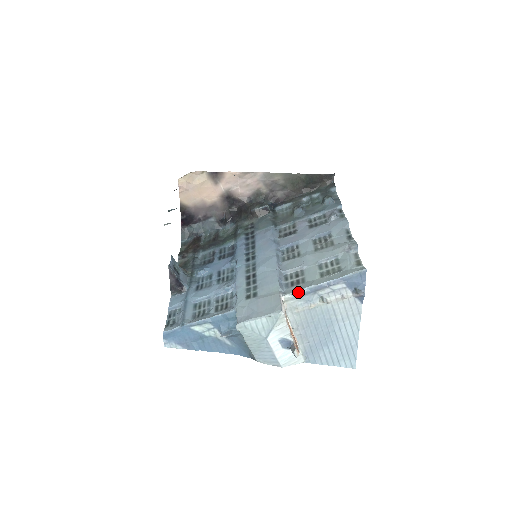
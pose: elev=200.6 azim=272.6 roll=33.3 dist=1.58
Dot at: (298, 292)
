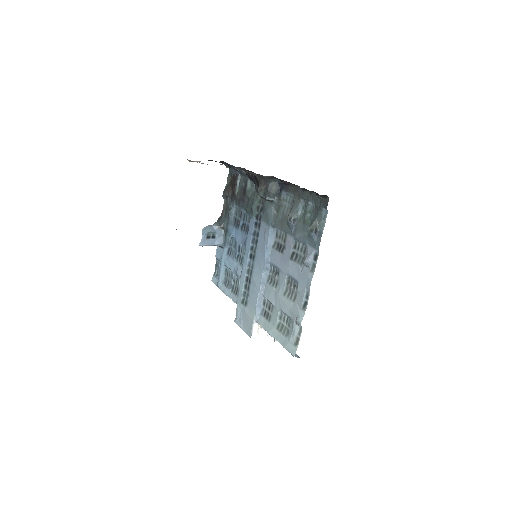
Dot at: (263, 328)
